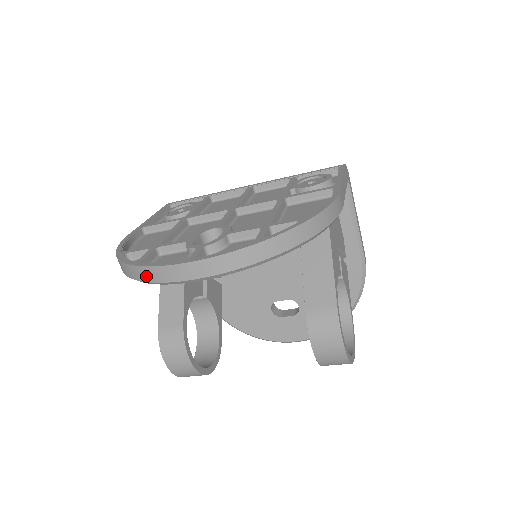
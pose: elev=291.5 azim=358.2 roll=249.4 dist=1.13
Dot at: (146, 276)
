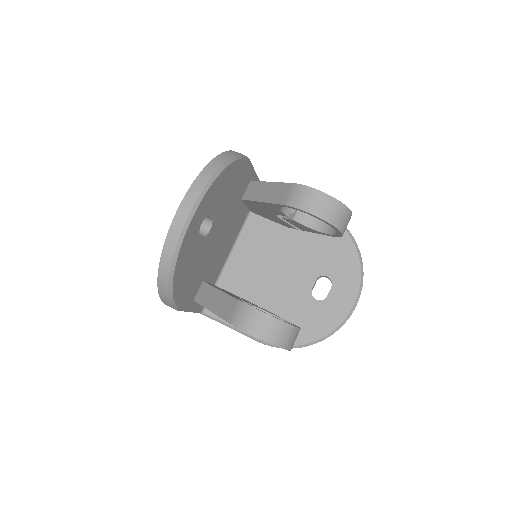
Dot at: (170, 248)
